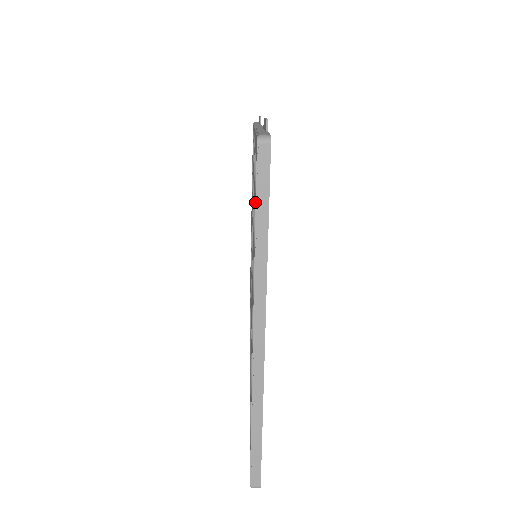
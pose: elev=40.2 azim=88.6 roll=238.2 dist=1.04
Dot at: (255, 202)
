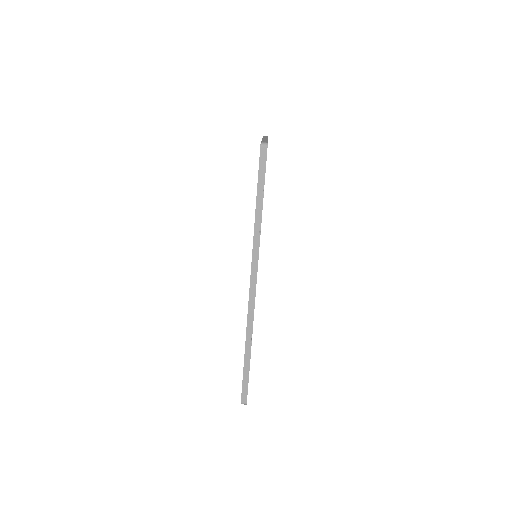
Dot at: occluded
